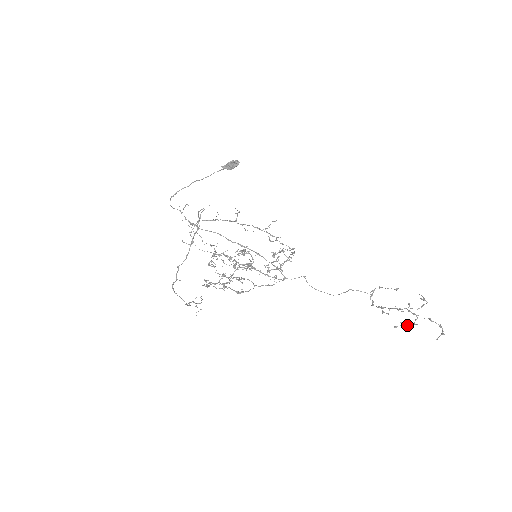
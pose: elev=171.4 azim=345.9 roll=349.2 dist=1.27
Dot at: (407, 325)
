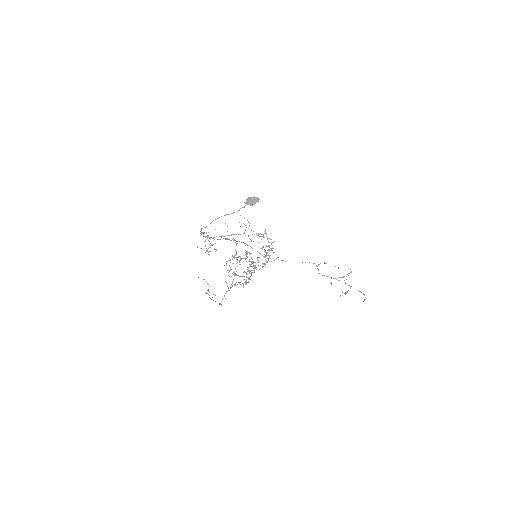
Dot at: (346, 293)
